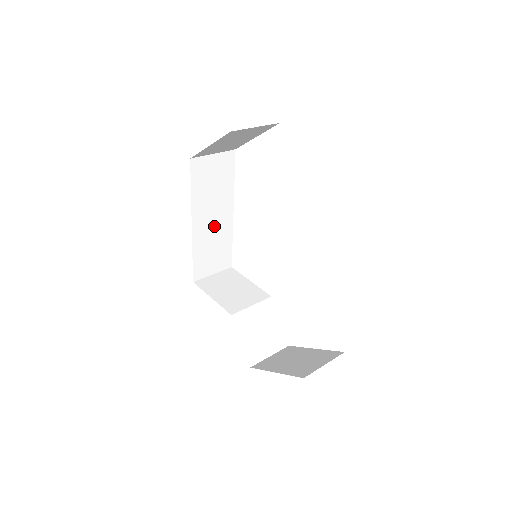
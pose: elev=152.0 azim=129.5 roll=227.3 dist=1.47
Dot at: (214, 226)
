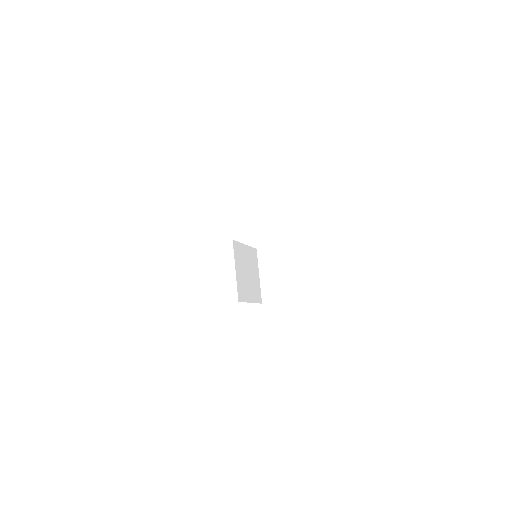
Dot at: occluded
